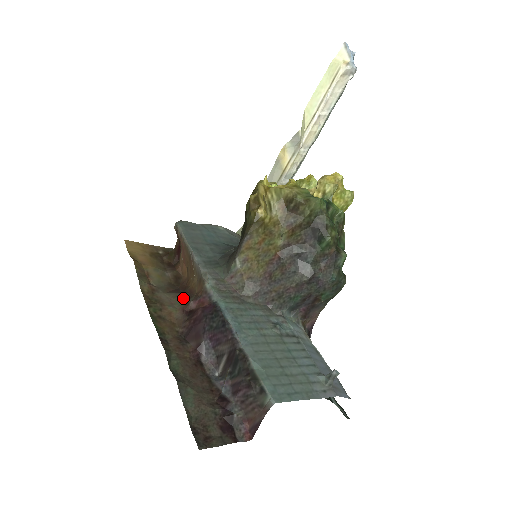
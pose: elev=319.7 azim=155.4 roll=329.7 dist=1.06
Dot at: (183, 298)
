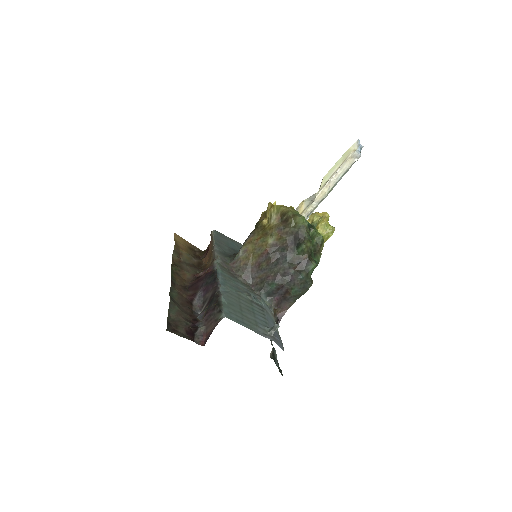
Dot at: (198, 271)
